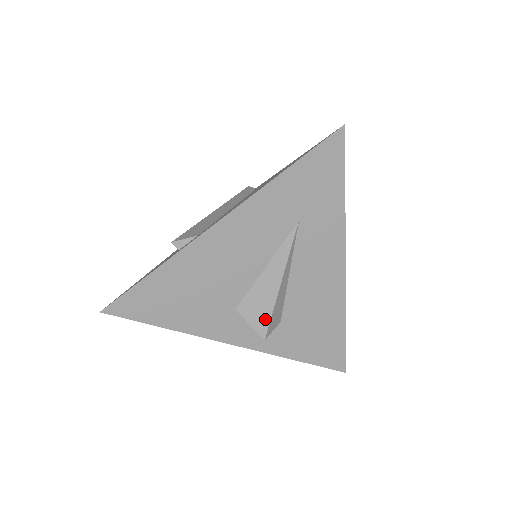
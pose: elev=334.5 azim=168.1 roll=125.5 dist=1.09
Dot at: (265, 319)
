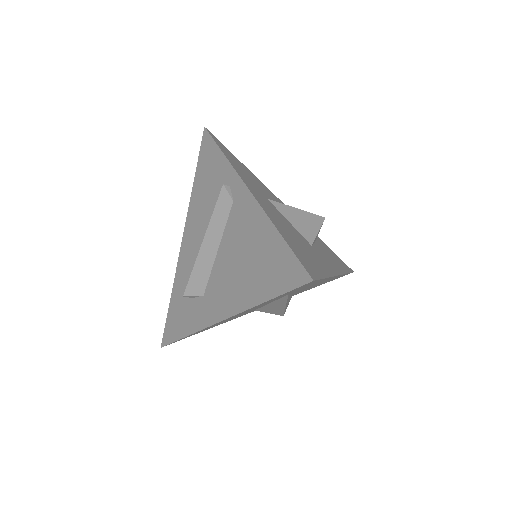
Dot at: (280, 313)
